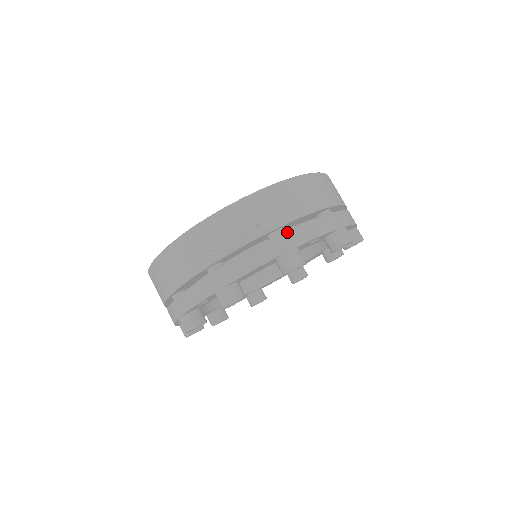
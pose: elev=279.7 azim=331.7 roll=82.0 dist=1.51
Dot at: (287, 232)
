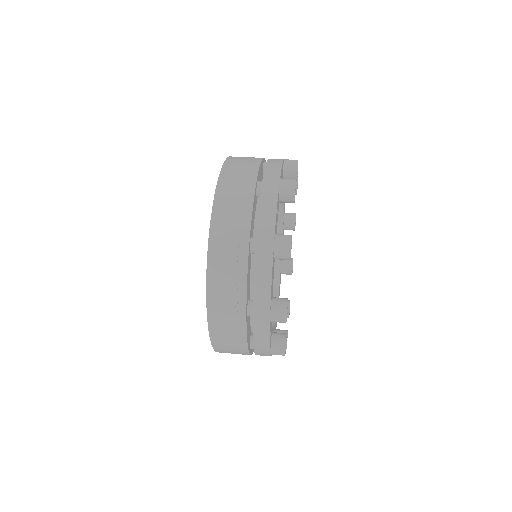
Dot at: (257, 237)
